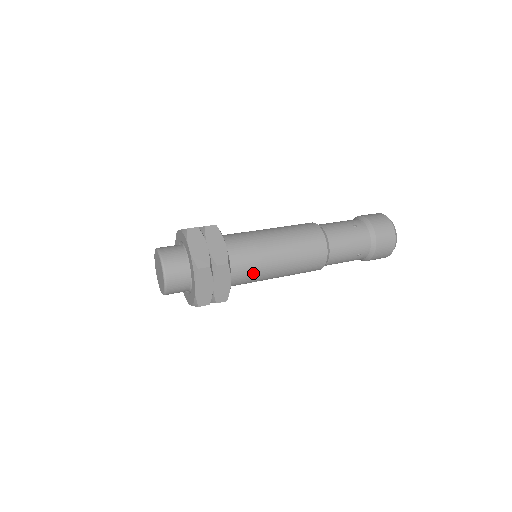
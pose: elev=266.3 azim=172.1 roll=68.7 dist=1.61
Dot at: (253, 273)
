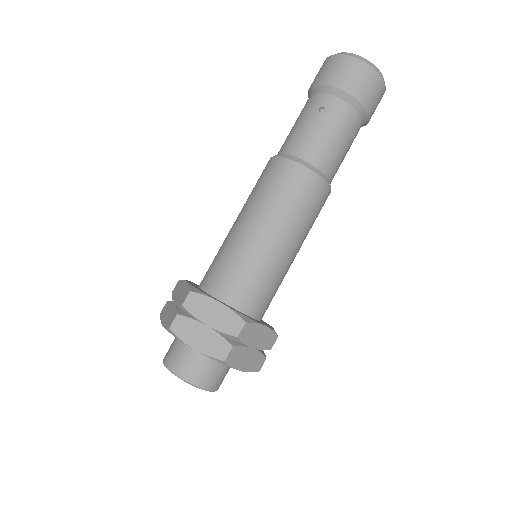
Dot at: (273, 286)
